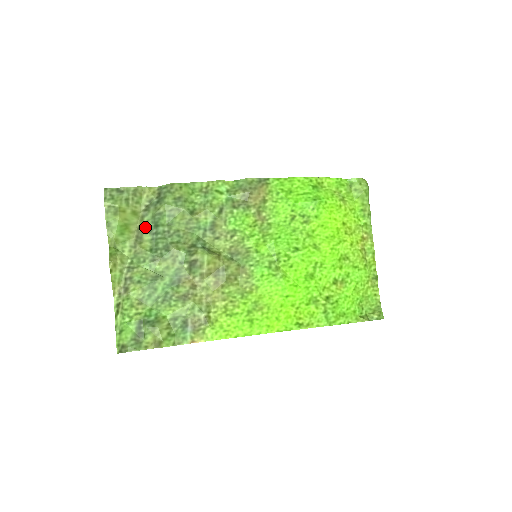
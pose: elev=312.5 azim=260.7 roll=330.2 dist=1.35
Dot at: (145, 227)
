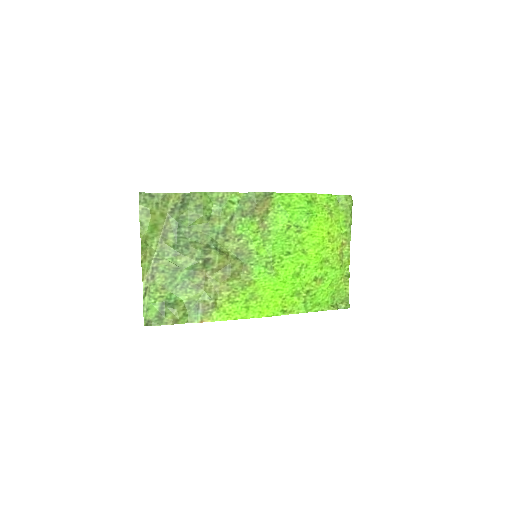
Dot at: (170, 227)
